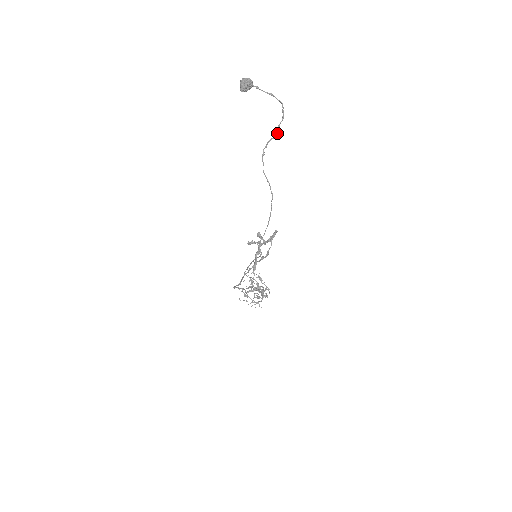
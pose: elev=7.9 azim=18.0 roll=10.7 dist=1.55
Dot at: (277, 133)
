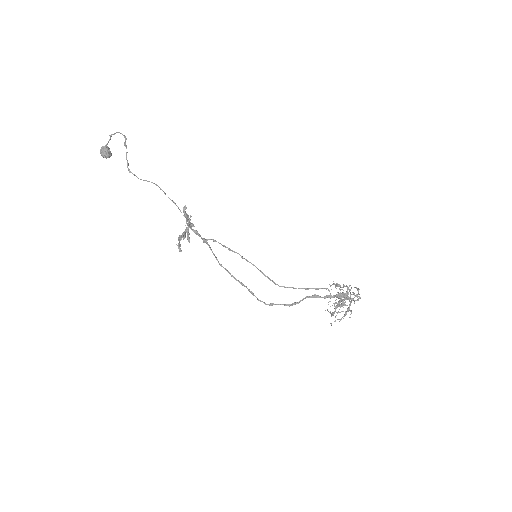
Dot at: occluded
